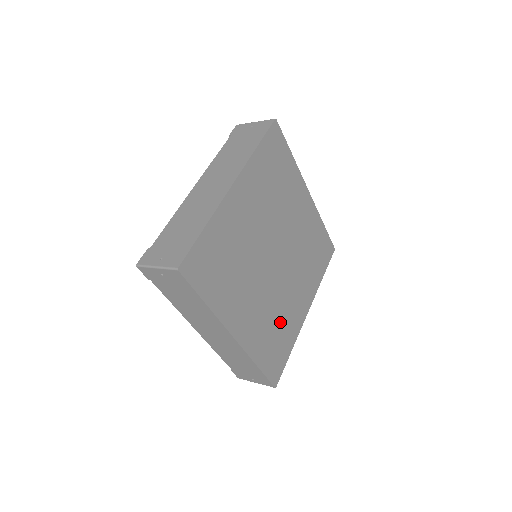
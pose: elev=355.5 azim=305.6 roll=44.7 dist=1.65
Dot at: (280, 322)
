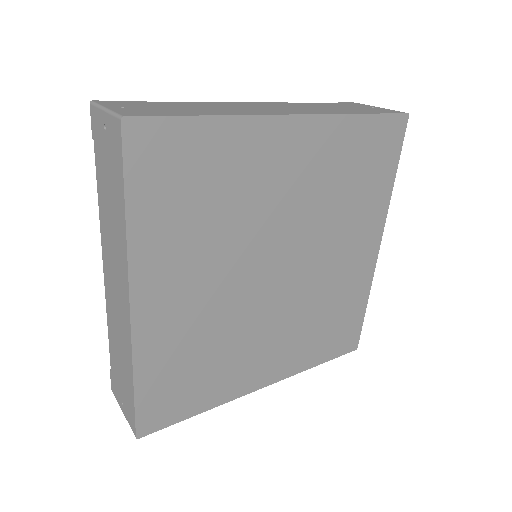
Dot at: (216, 359)
